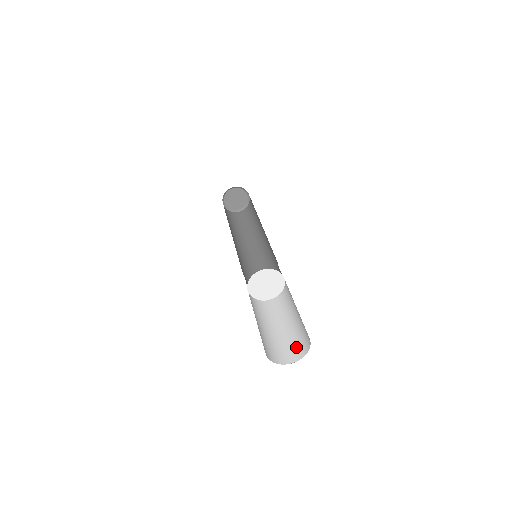
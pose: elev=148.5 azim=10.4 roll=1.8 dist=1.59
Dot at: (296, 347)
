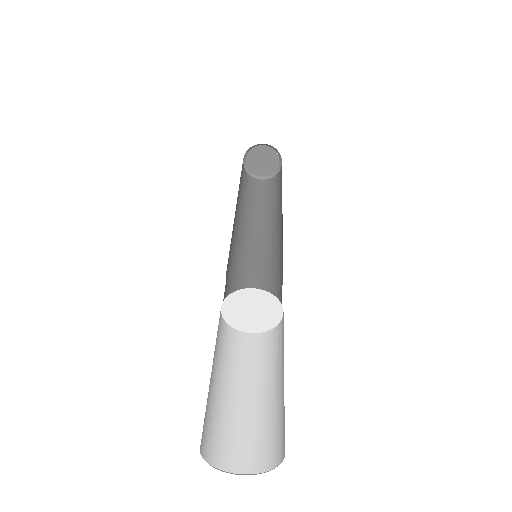
Dot at: (260, 444)
